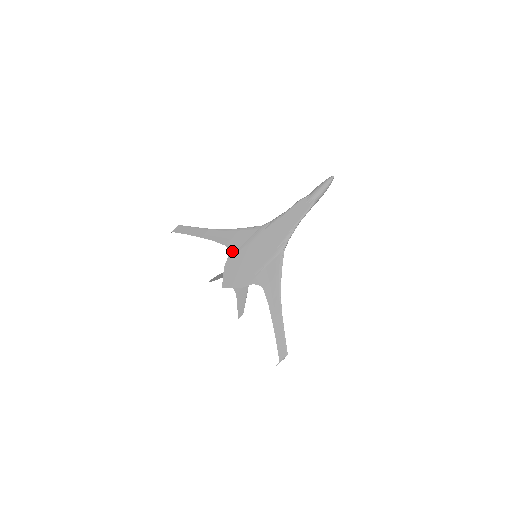
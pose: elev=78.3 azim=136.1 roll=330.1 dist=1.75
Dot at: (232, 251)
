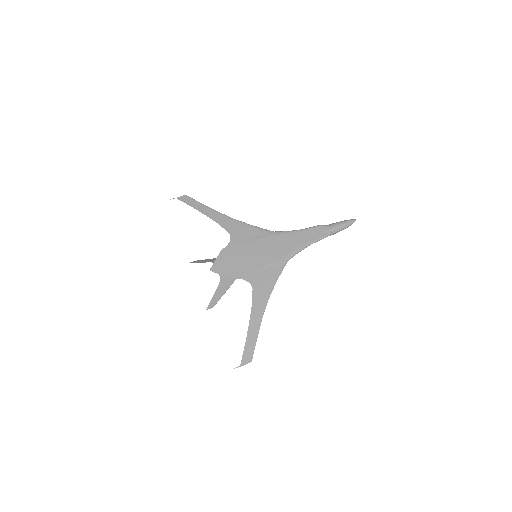
Dot at: (235, 241)
